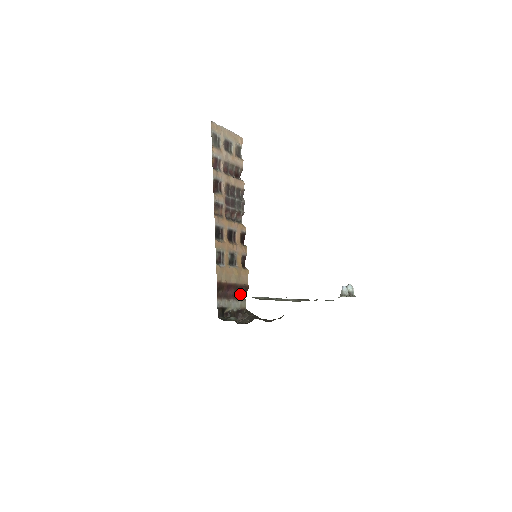
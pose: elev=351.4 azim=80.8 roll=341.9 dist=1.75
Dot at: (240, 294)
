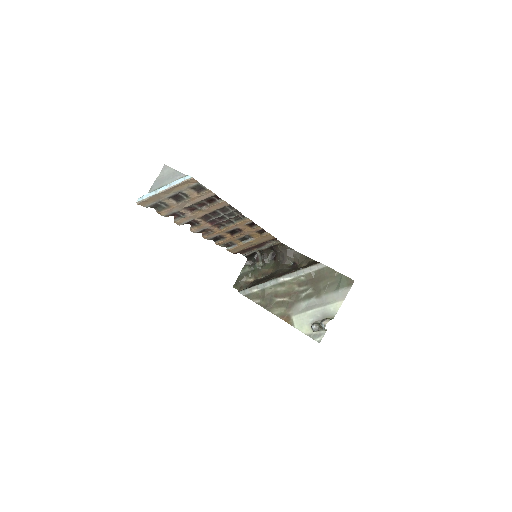
Dot at: occluded
